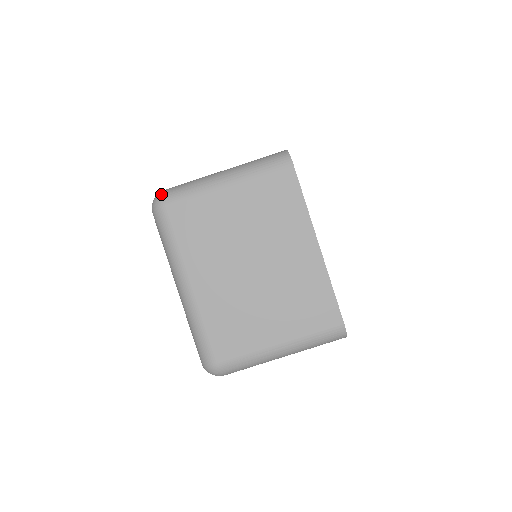
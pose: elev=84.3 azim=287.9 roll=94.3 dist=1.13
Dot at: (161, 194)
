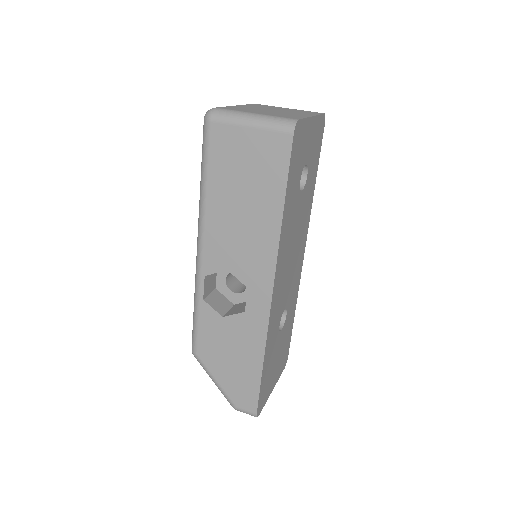
Dot at: occluded
